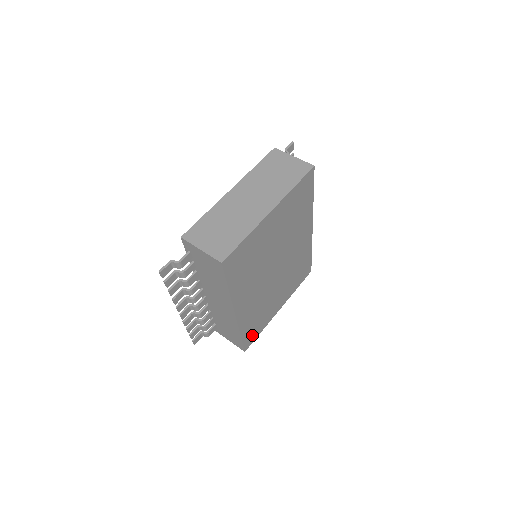
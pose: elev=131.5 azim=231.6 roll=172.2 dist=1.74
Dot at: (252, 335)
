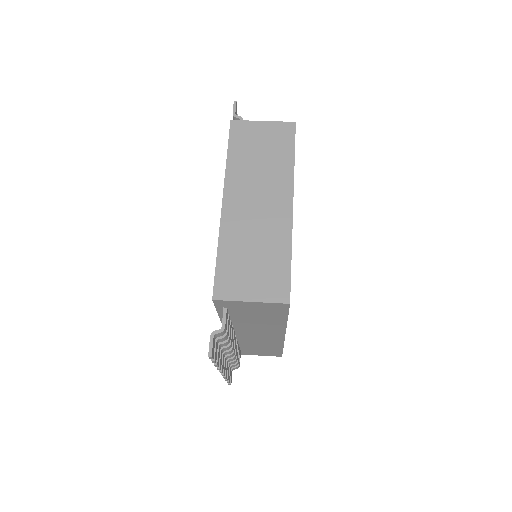
Dot at: occluded
